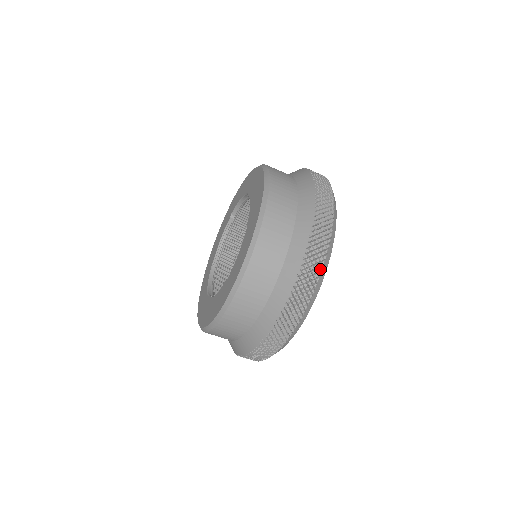
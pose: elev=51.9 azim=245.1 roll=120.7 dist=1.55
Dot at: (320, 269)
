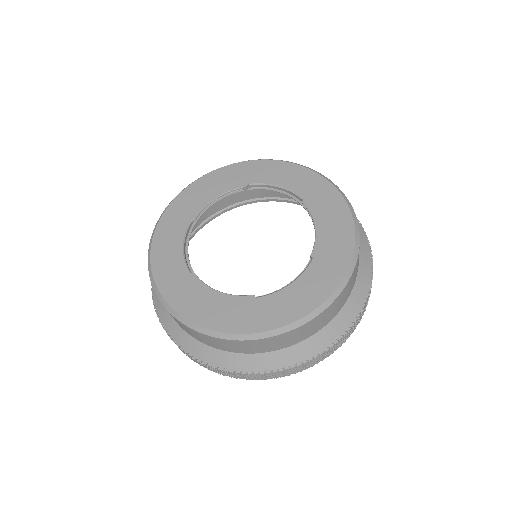
Dot at: (344, 342)
